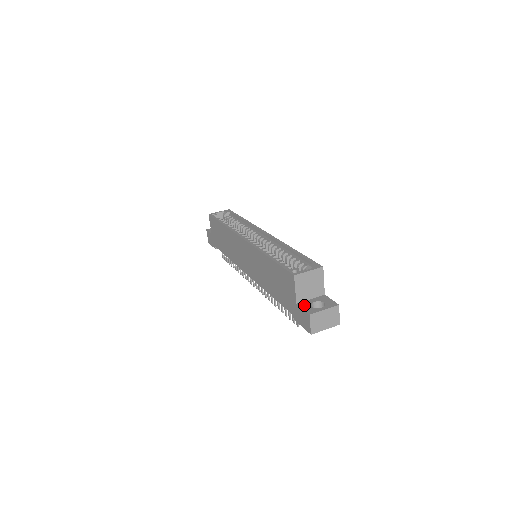
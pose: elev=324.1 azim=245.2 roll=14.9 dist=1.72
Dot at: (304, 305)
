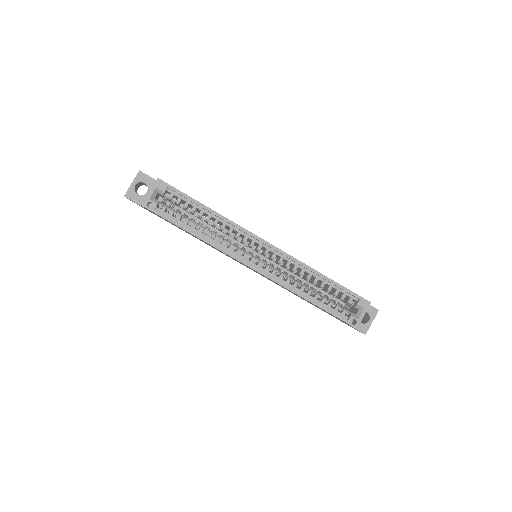
Dot at: occluded
